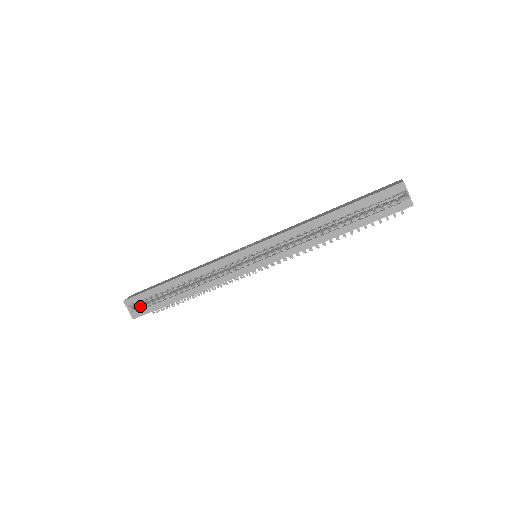
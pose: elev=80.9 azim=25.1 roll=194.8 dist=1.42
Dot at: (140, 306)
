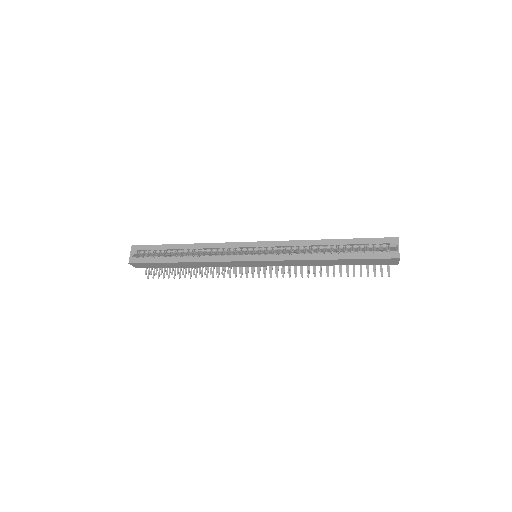
Dot at: (141, 256)
